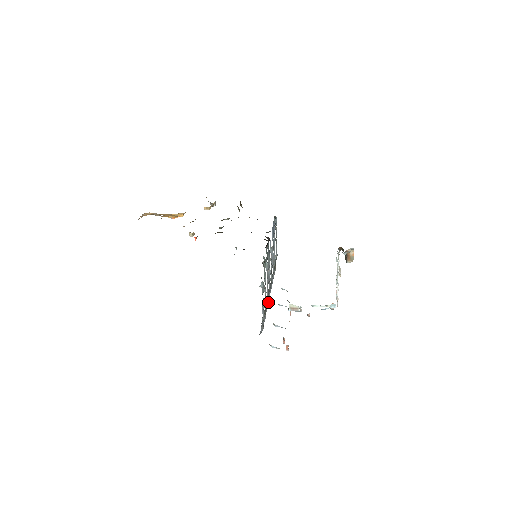
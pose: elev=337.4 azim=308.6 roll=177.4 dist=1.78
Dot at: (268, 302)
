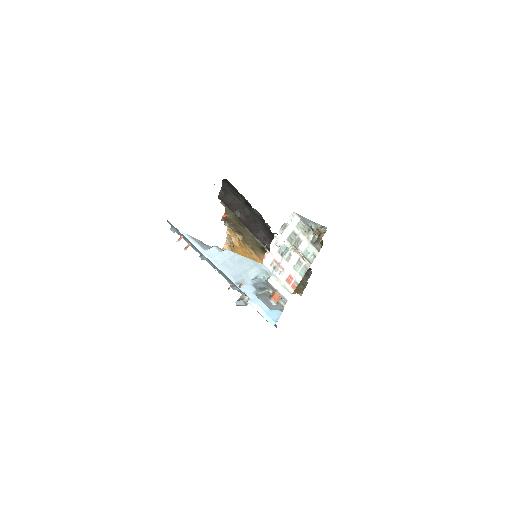
Dot at: occluded
